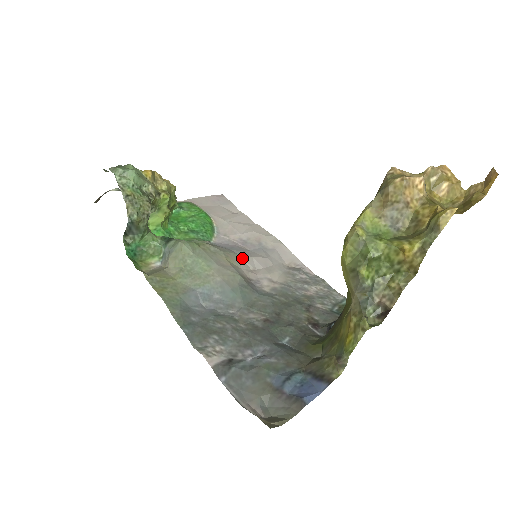
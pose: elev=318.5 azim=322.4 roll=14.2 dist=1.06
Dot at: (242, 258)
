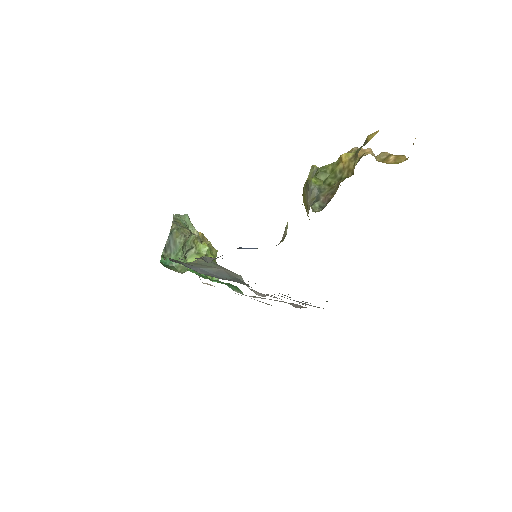
Dot at: (253, 290)
